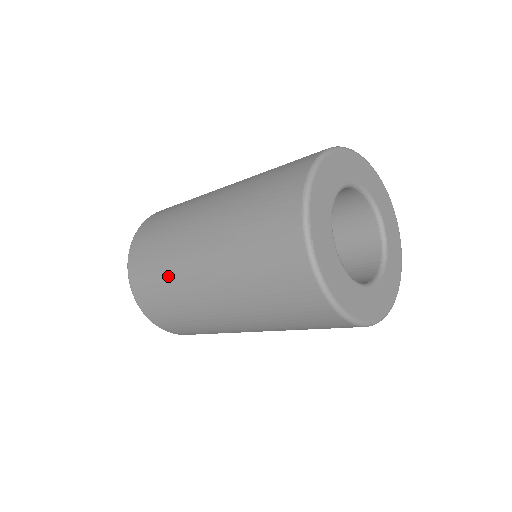
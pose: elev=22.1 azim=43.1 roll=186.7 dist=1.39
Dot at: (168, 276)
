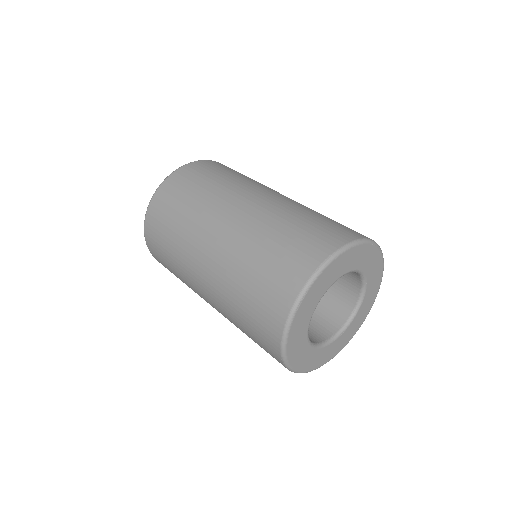
Dot at: (181, 232)
